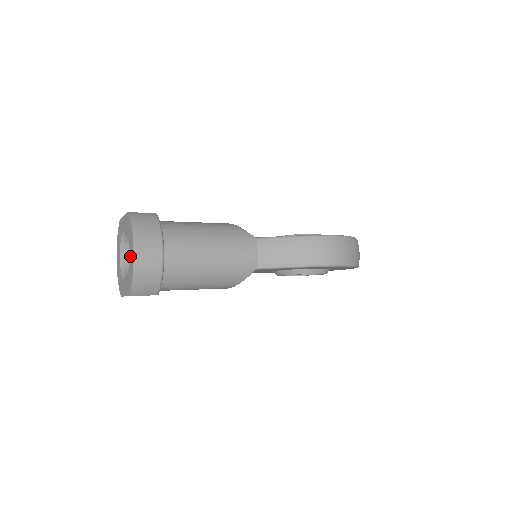
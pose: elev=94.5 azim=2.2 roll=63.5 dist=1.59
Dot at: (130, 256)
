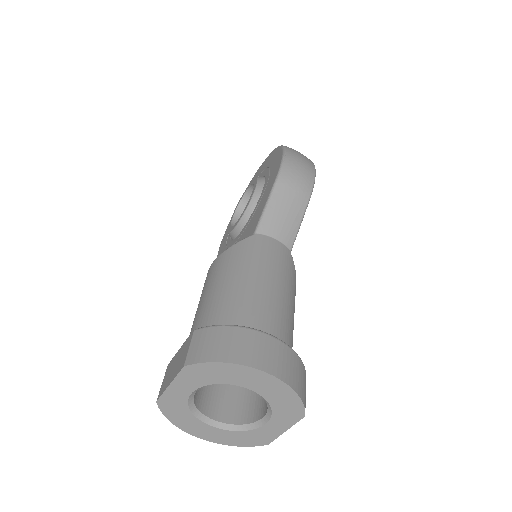
Dot at: (258, 388)
